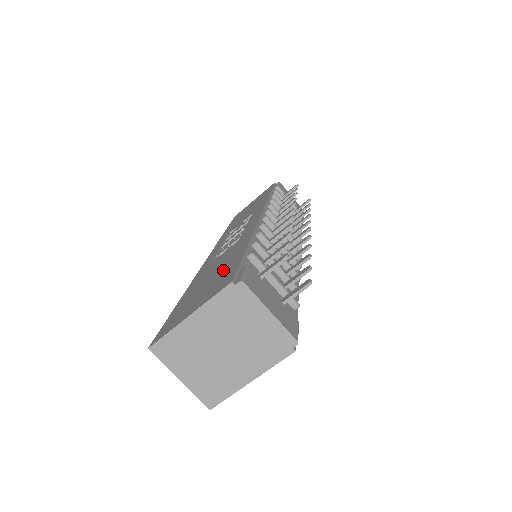
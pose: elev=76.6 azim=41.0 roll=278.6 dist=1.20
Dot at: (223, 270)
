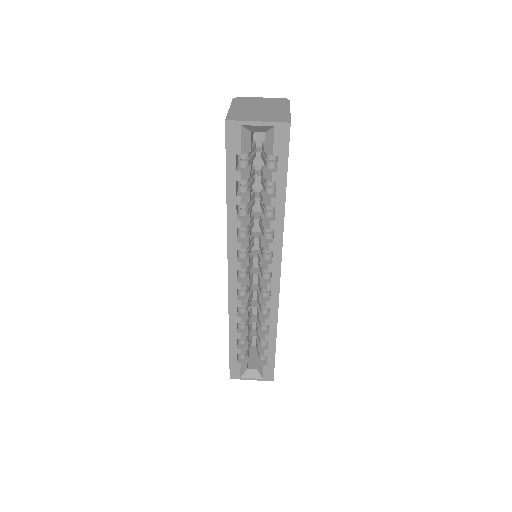
Dot at: occluded
